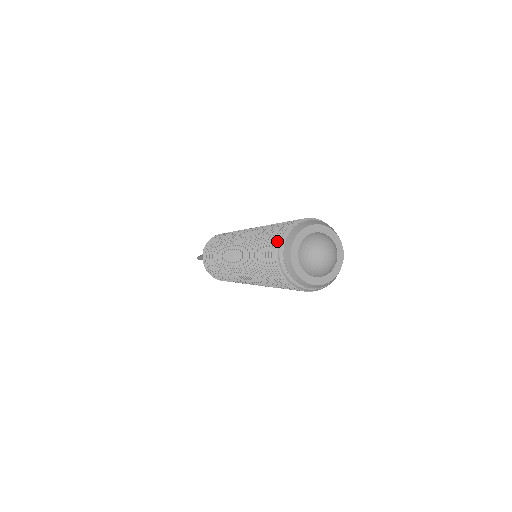
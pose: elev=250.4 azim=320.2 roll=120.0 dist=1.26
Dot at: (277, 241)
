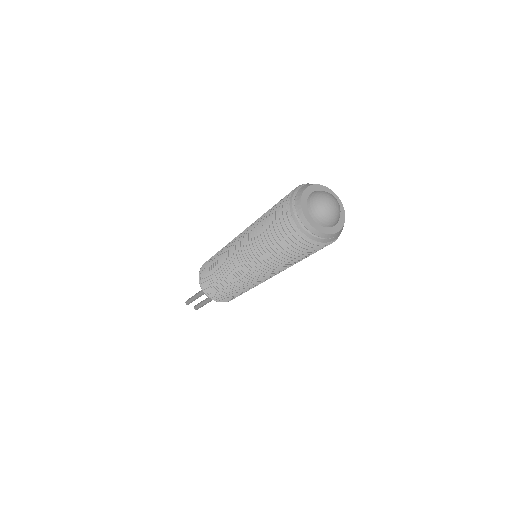
Dot at: occluded
